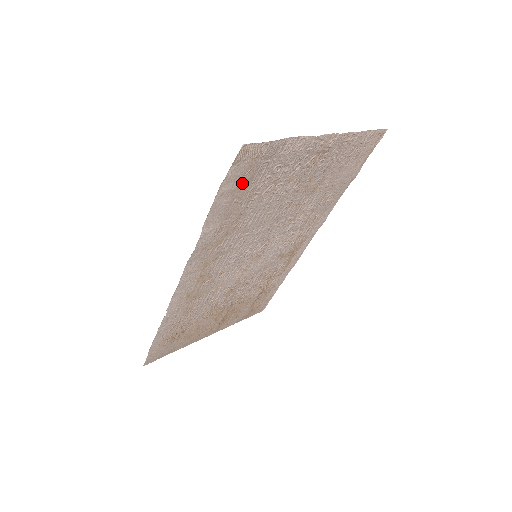
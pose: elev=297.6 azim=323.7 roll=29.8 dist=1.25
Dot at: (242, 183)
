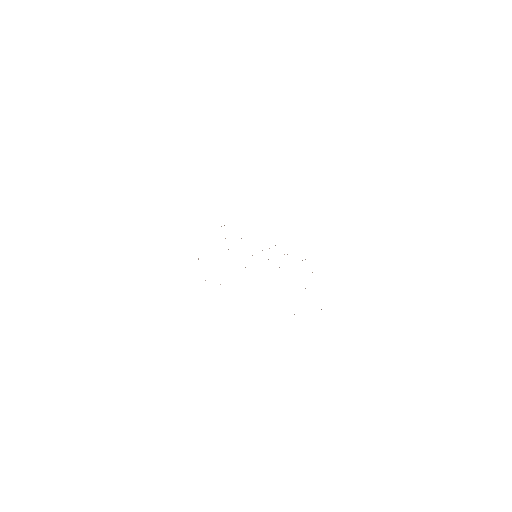
Dot at: occluded
